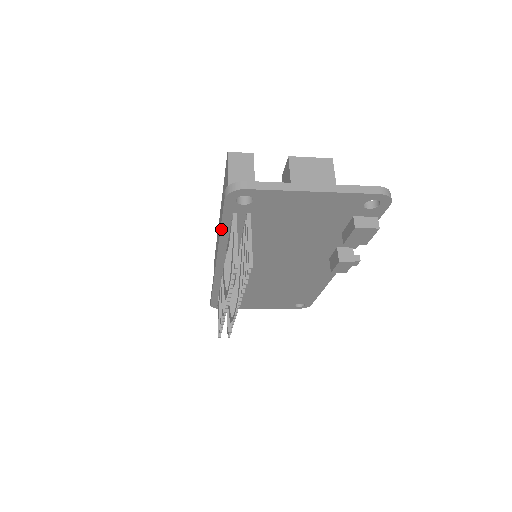
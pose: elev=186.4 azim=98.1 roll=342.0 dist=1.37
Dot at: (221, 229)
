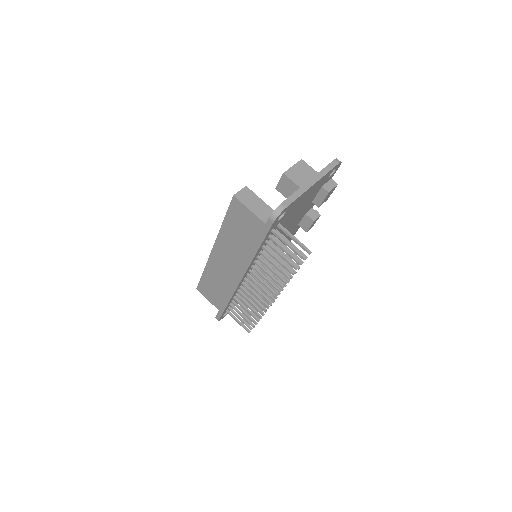
Dot at: (259, 248)
